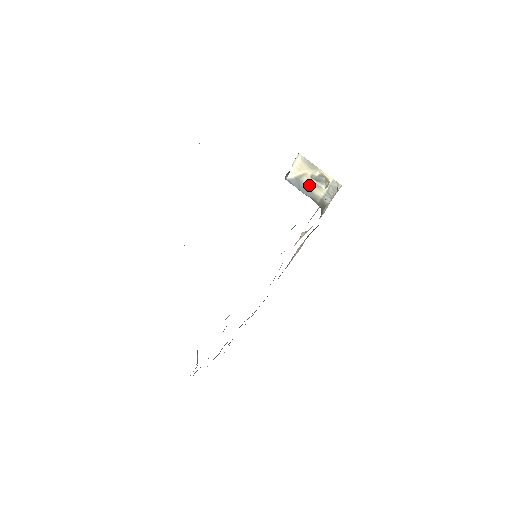
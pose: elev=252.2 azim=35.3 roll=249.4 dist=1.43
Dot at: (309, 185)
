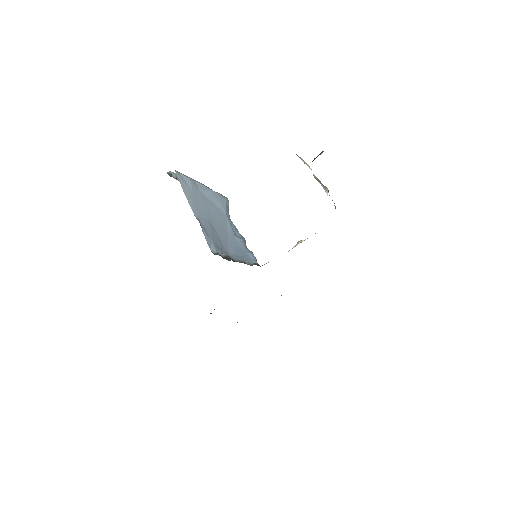
Dot at: occluded
